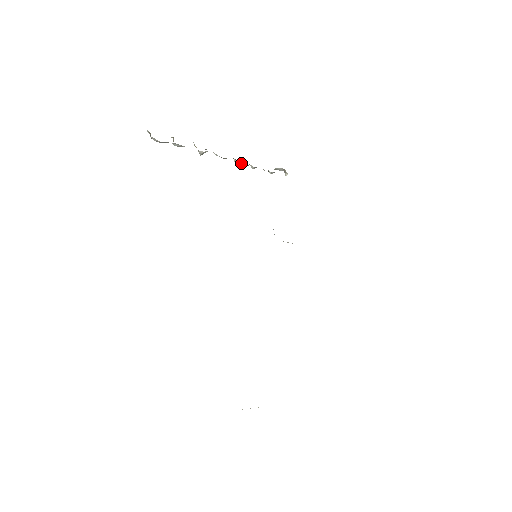
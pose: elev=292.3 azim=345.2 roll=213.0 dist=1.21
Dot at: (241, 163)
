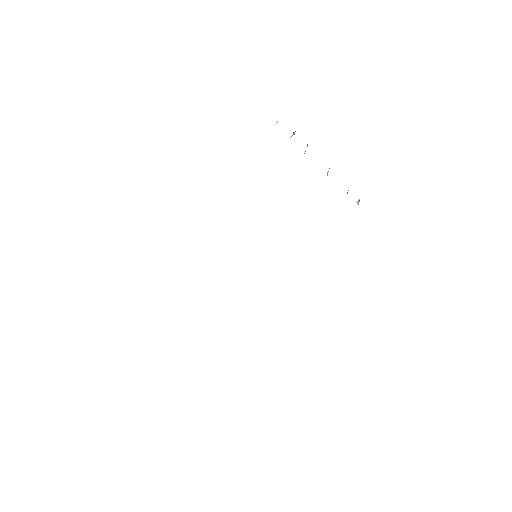
Dot at: occluded
